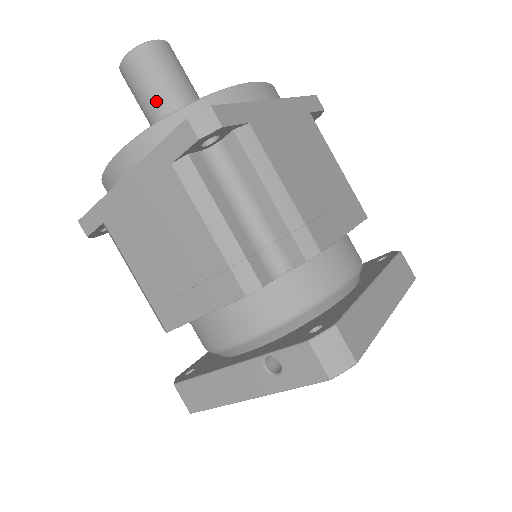
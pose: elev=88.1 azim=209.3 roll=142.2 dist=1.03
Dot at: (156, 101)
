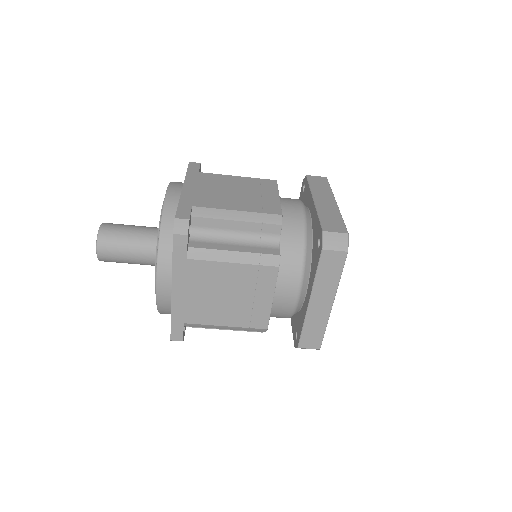
Dot at: occluded
